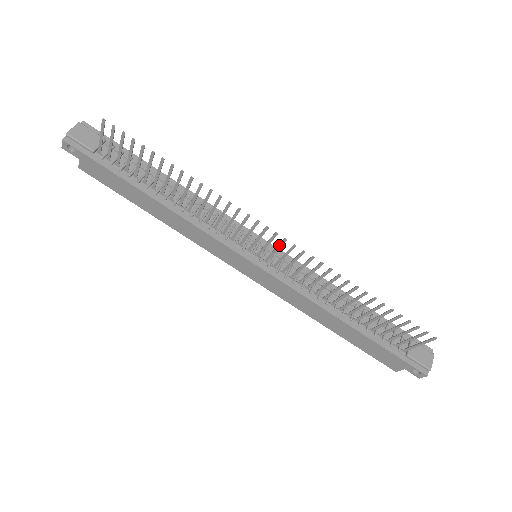
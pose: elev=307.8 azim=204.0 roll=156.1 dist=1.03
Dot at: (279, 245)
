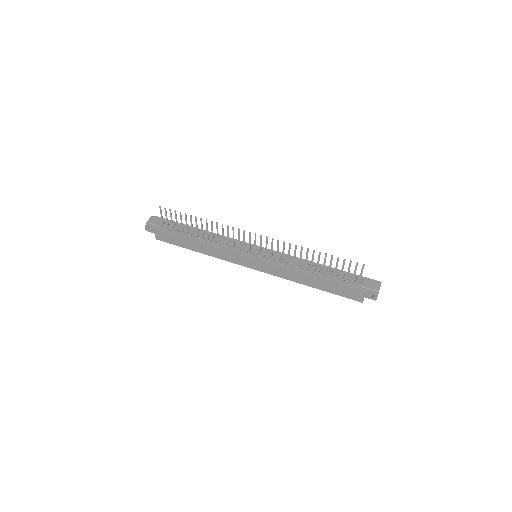
Dot at: (260, 241)
